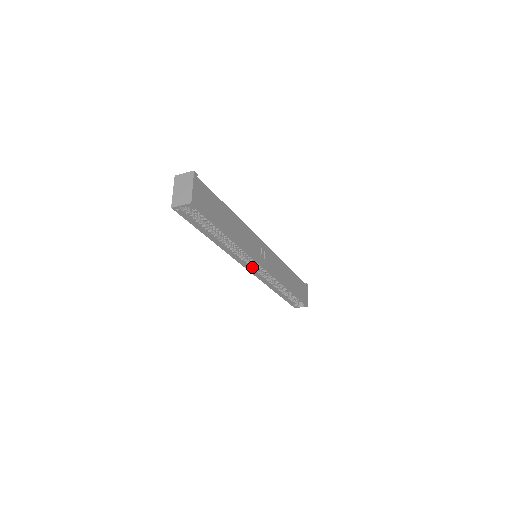
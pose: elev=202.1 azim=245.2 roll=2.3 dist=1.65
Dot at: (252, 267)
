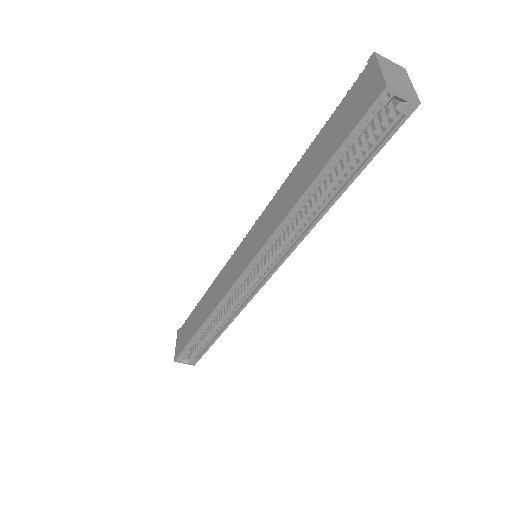
Dot at: (249, 268)
